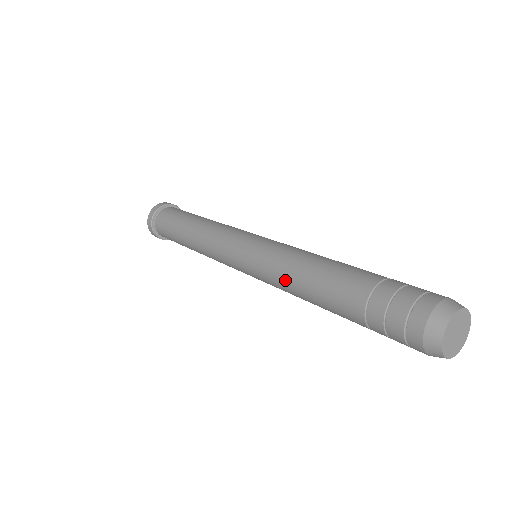
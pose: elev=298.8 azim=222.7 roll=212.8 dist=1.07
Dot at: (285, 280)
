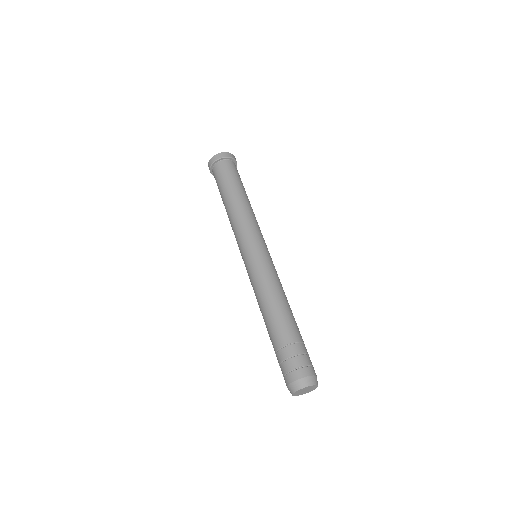
Dot at: (257, 295)
